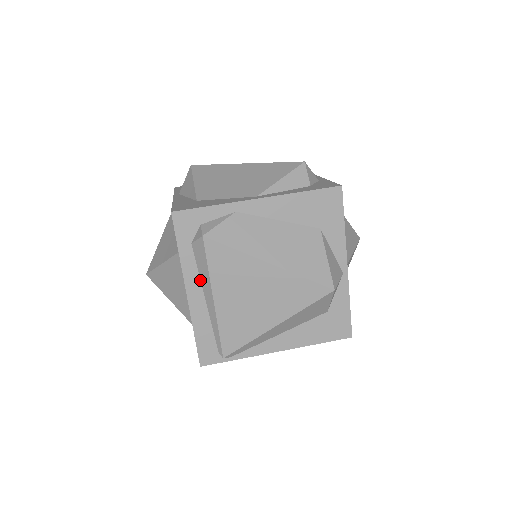
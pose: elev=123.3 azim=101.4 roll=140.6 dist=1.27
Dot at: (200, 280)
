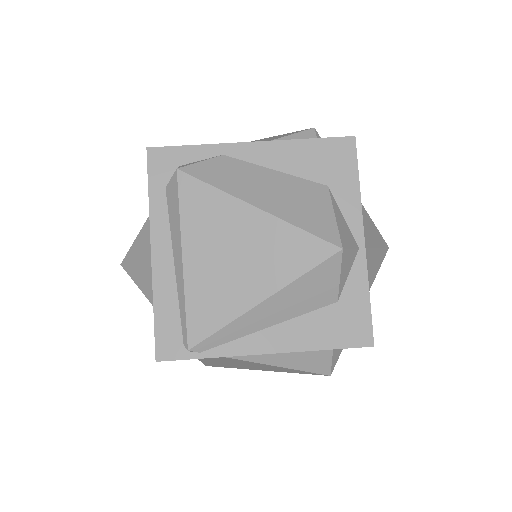
Dot at: (170, 236)
